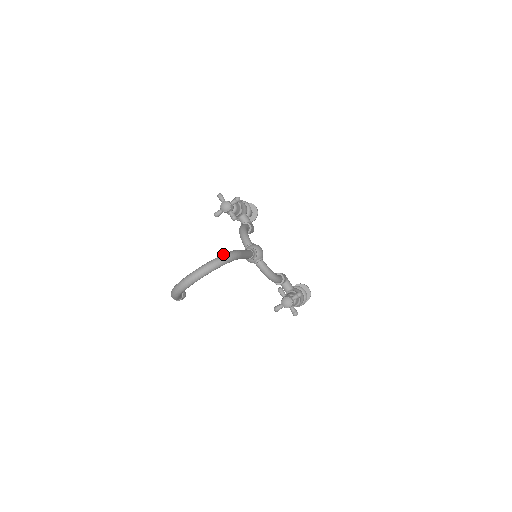
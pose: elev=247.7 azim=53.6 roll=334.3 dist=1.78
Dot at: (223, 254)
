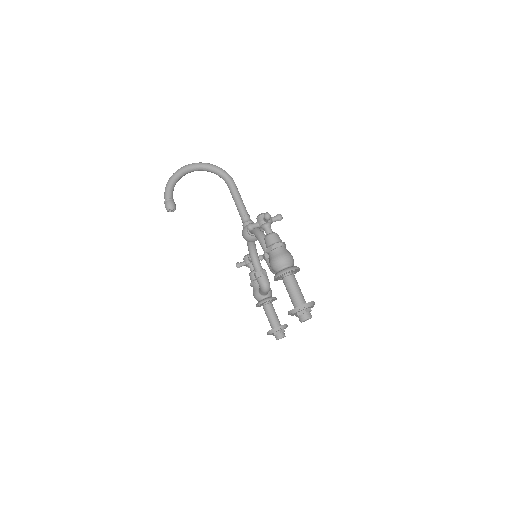
Dot at: occluded
